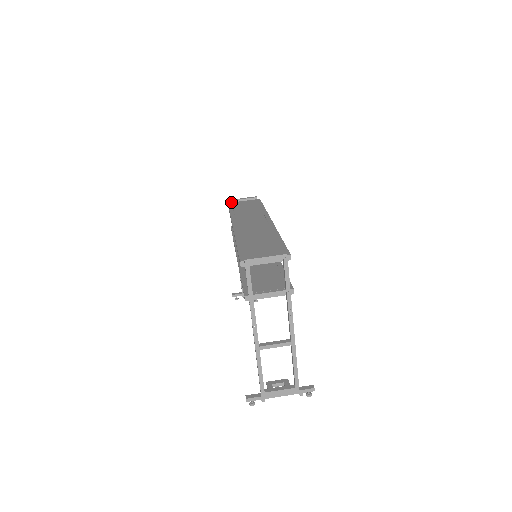
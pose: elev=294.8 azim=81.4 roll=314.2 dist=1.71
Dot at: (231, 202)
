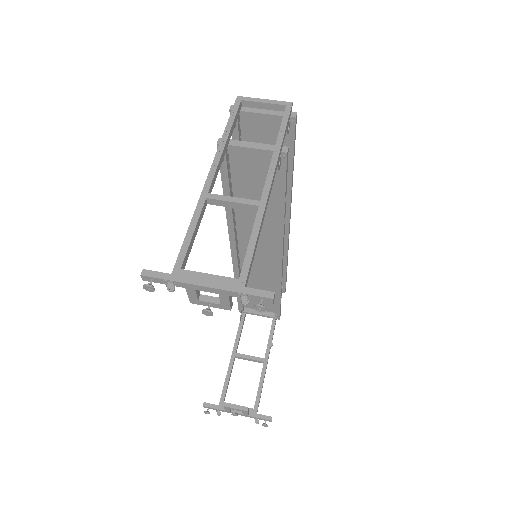
Dot at: occluded
